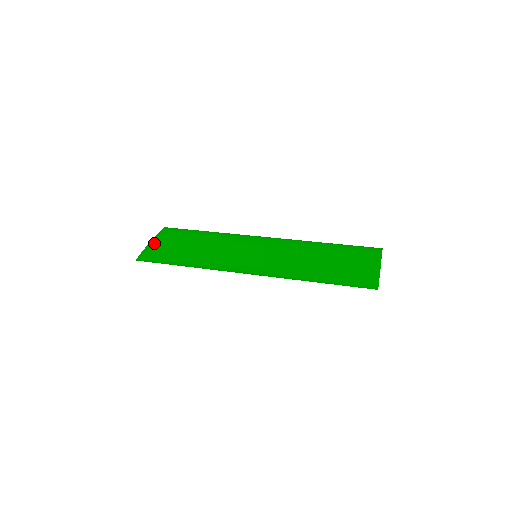
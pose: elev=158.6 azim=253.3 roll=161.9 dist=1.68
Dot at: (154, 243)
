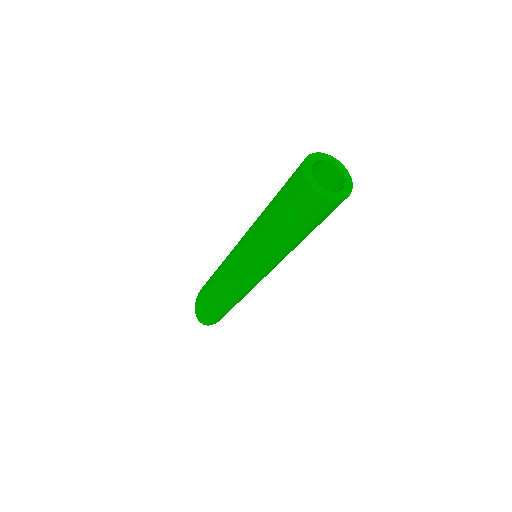
Dot at: occluded
